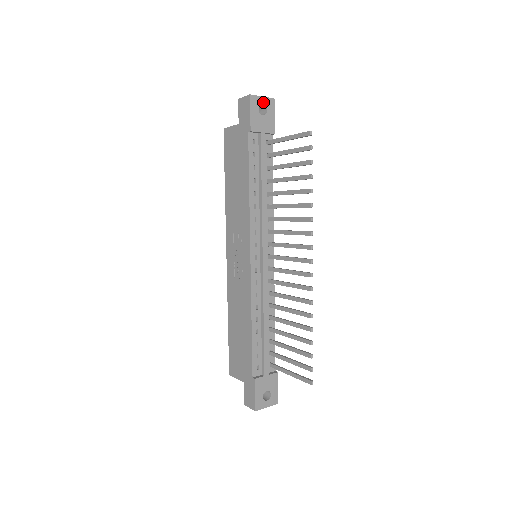
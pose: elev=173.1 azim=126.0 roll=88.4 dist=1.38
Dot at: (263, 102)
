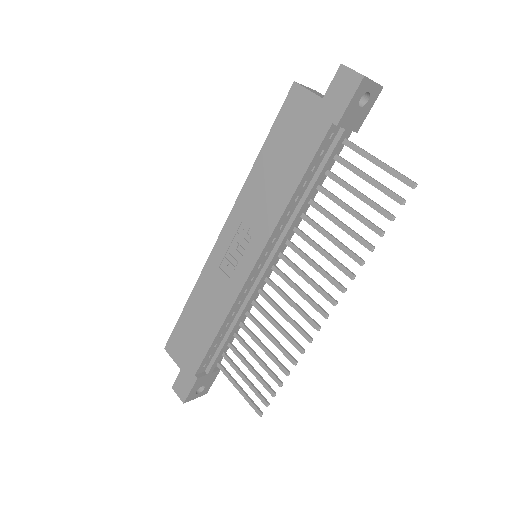
Dot at: (370, 89)
